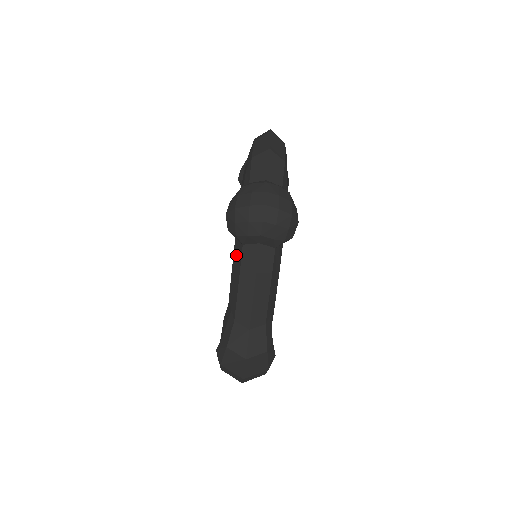
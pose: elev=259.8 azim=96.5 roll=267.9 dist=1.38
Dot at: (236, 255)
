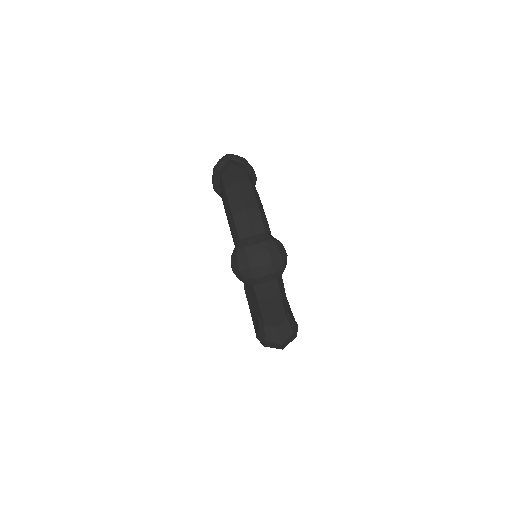
Dot at: (248, 286)
